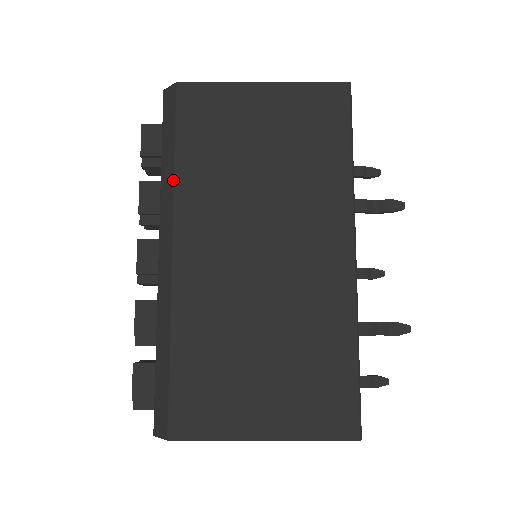
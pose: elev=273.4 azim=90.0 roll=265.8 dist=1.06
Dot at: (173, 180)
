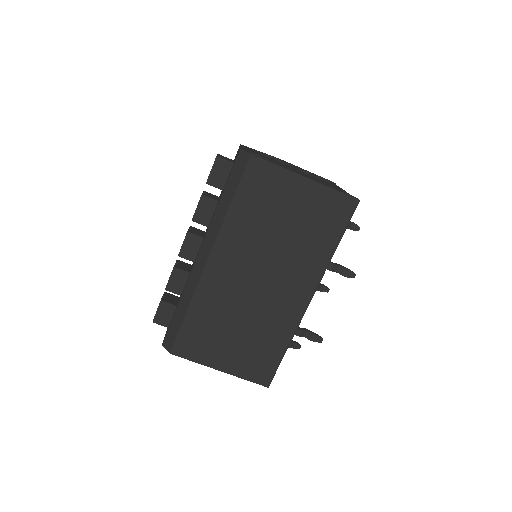
Dot at: (224, 218)
